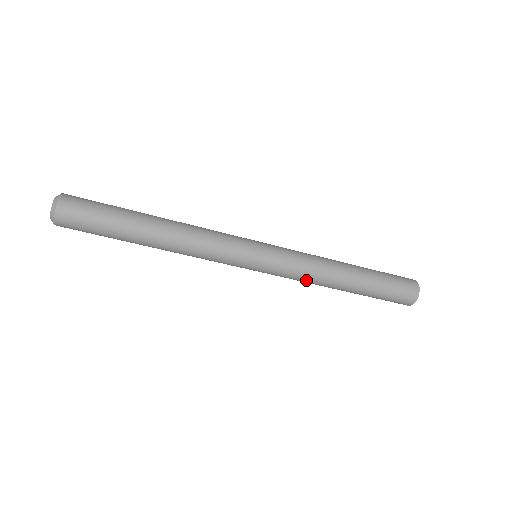
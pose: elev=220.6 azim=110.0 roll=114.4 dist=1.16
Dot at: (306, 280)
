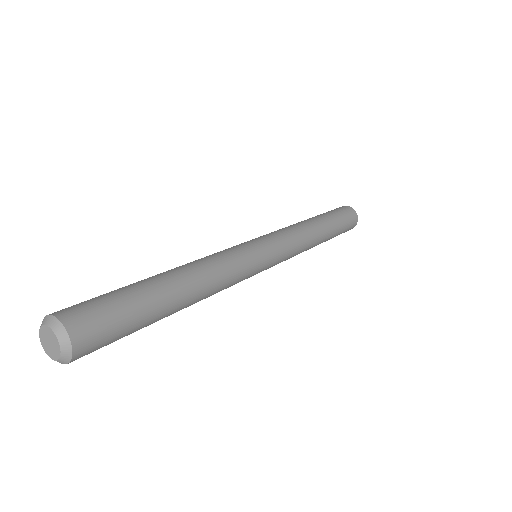
Dot at: occluded
